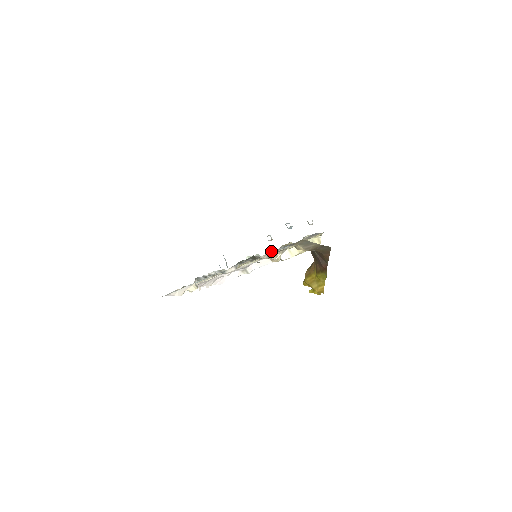
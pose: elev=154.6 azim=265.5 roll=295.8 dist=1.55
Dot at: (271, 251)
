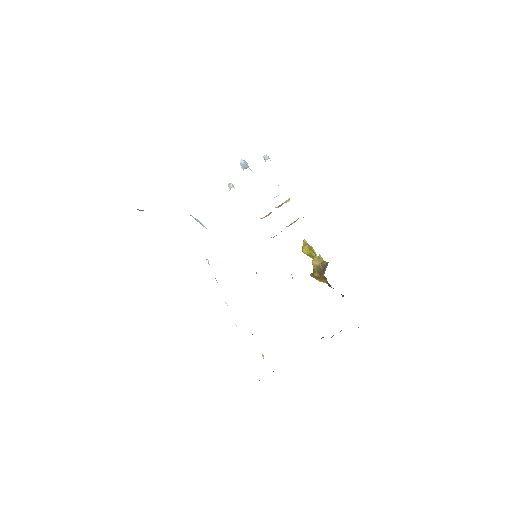
Dot at: occluded
